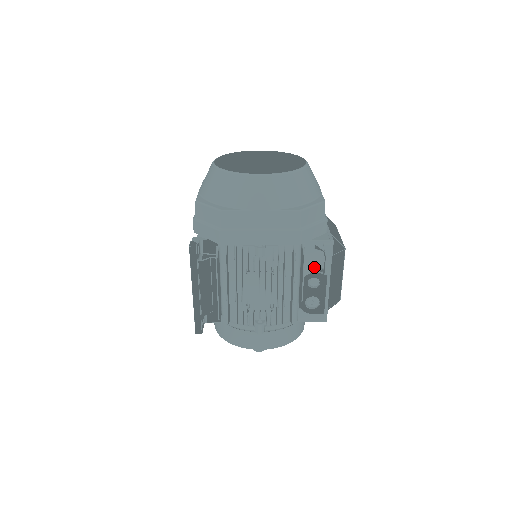
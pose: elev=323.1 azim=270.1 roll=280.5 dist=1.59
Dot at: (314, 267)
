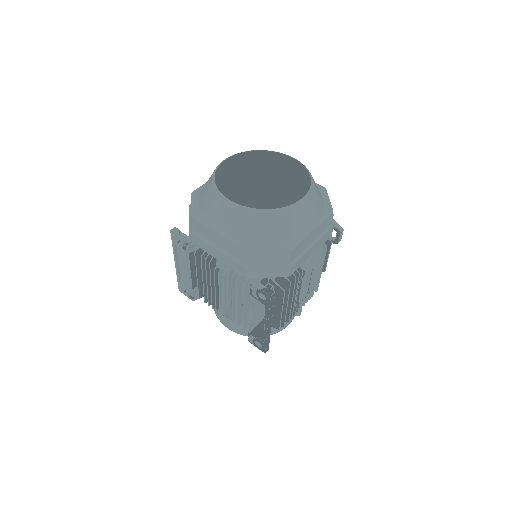
Dot at: occluded
